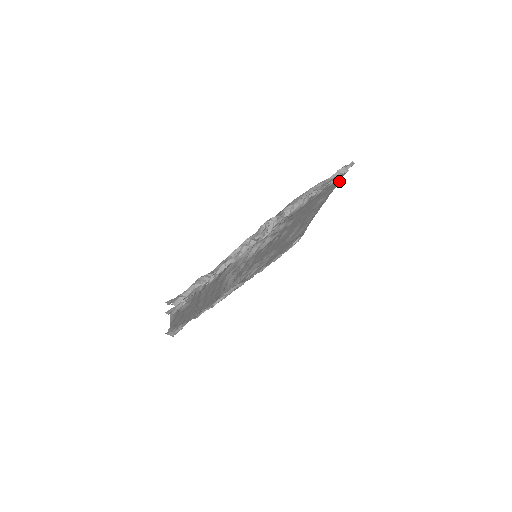
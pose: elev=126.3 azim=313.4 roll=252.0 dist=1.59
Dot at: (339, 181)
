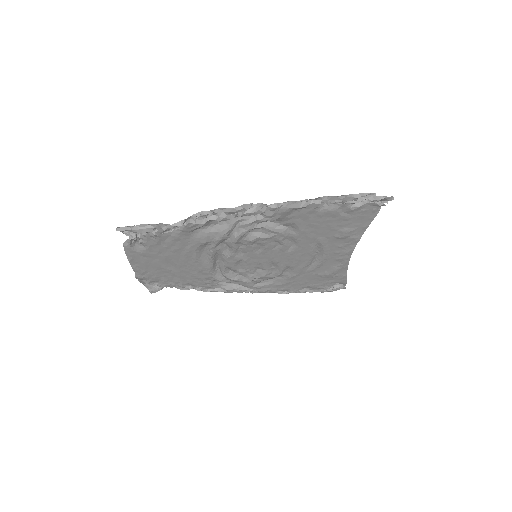
Dot at: (373, 216)
